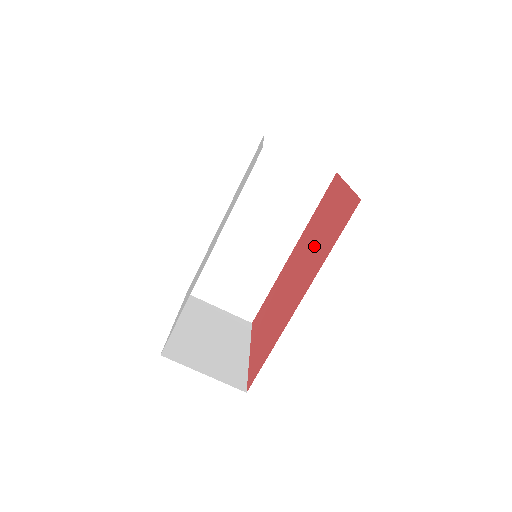
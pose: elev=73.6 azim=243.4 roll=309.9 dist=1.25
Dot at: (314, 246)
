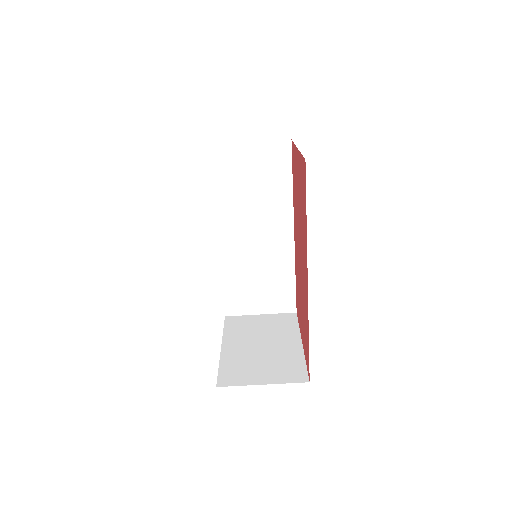
Dot at: (300, 220)
